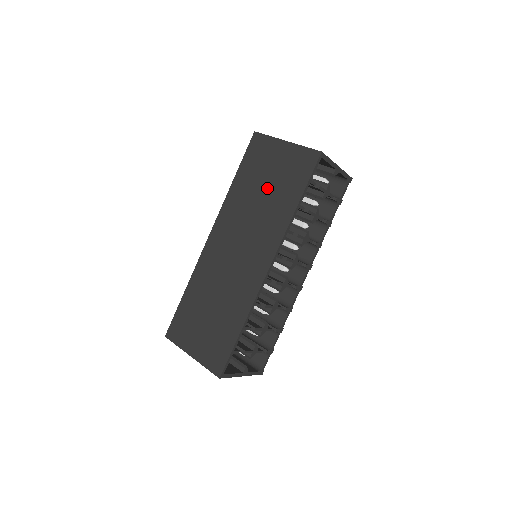
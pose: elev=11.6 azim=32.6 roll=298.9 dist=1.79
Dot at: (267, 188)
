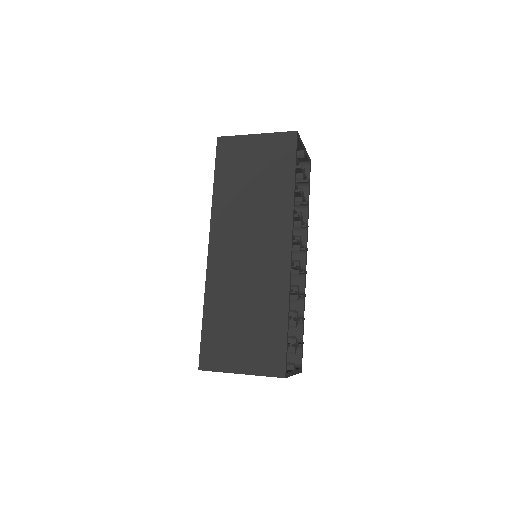
Dot at: (255, 180)
